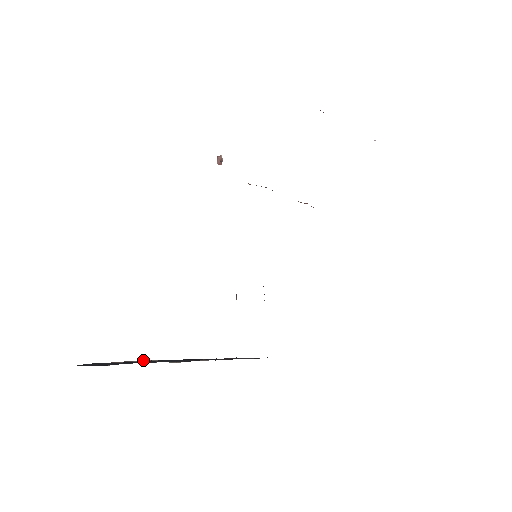
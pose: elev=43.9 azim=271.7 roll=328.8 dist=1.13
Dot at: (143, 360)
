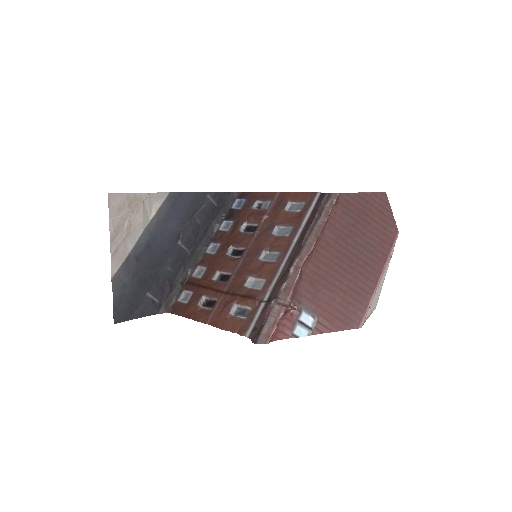
Dot at: (118, 199)
